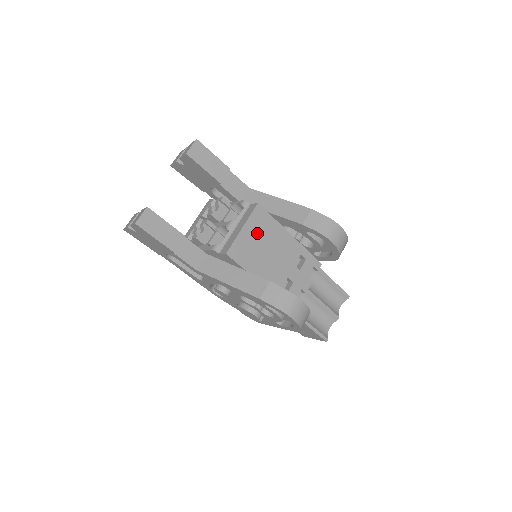
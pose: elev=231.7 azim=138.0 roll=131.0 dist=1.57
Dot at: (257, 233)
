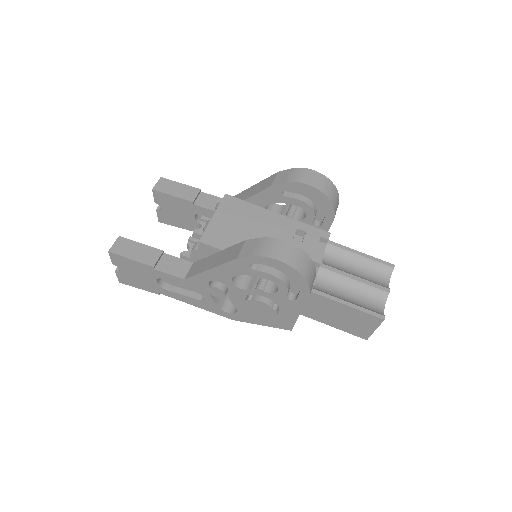
Dot at: (232, 218)
